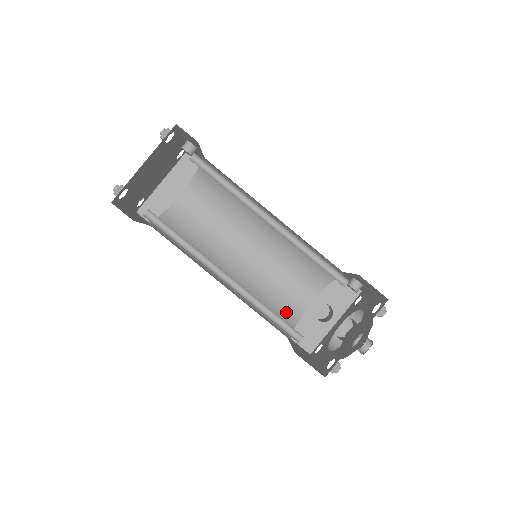
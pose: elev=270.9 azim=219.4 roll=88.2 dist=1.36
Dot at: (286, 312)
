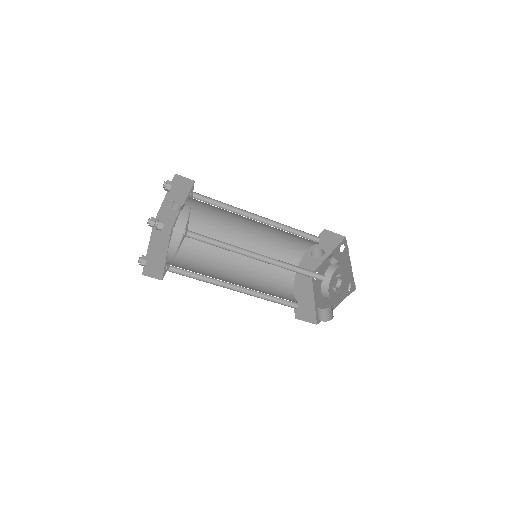
Dot at: (288, 262)
